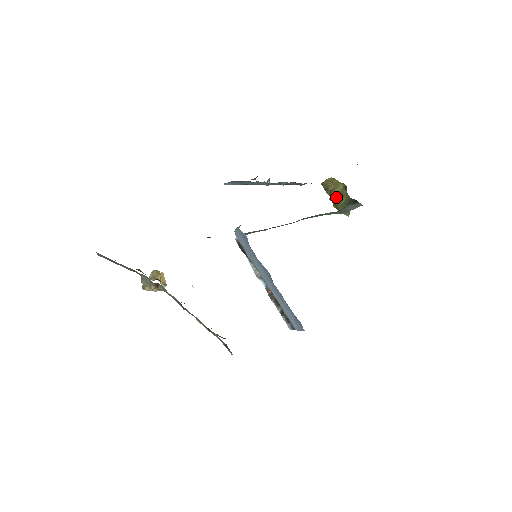
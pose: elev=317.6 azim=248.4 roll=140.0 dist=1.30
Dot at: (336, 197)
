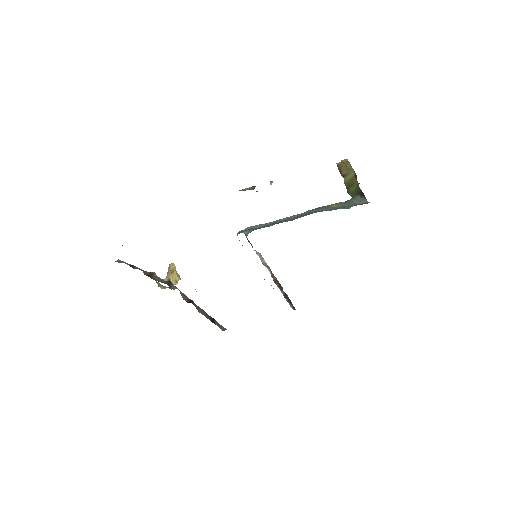
Dot at: (347, 183)
